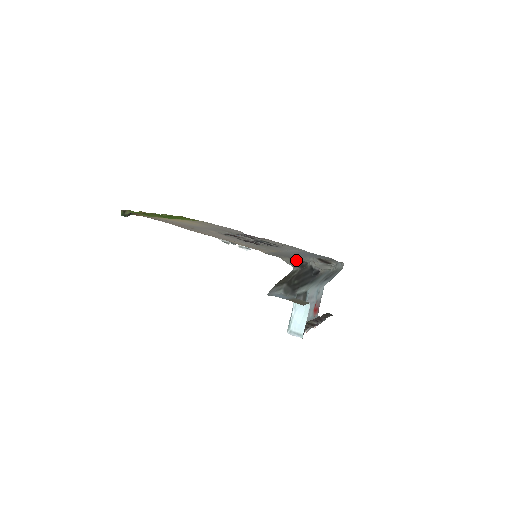
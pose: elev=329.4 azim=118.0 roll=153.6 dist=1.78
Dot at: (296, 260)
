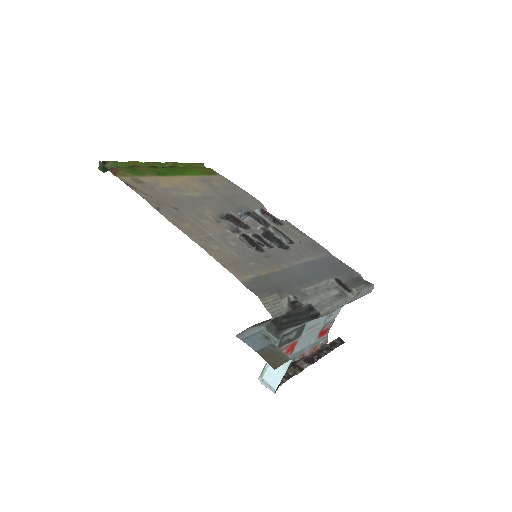
Dot at: (288, 297)
